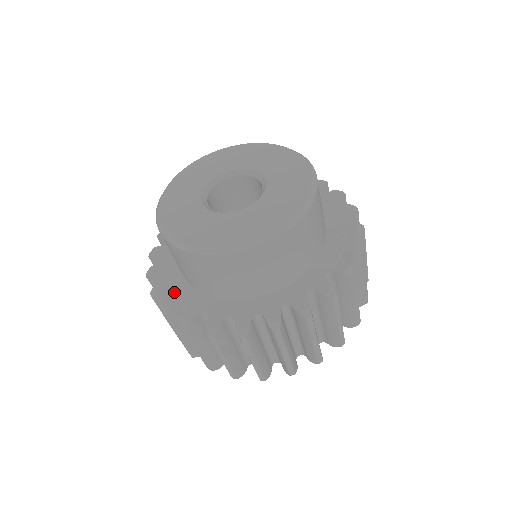
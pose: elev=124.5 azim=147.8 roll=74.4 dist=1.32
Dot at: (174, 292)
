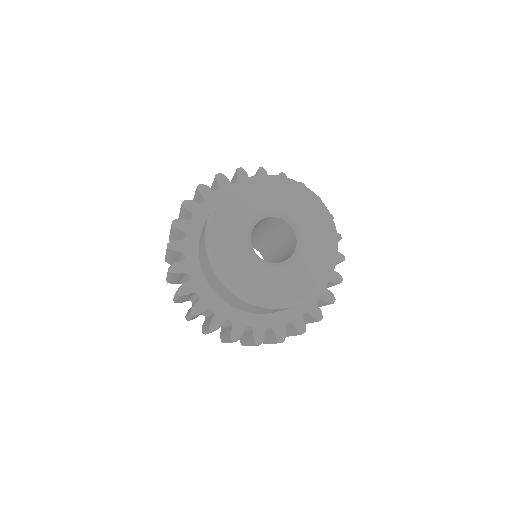
Dot at: (252, 327)
